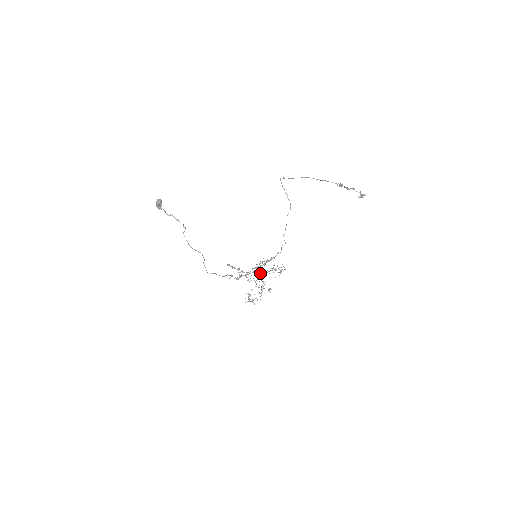
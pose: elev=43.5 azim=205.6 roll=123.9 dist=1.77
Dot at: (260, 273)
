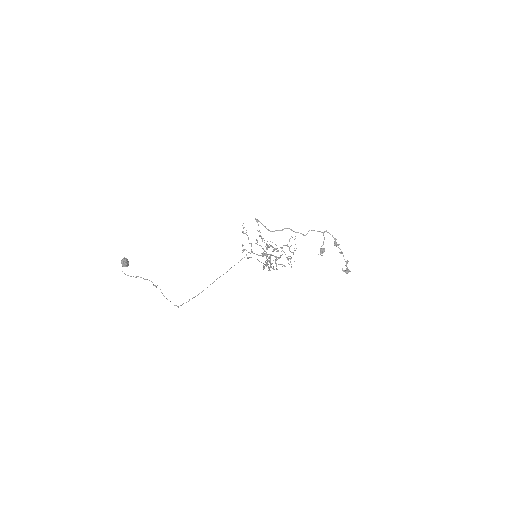
Dot at: (272, 251)
